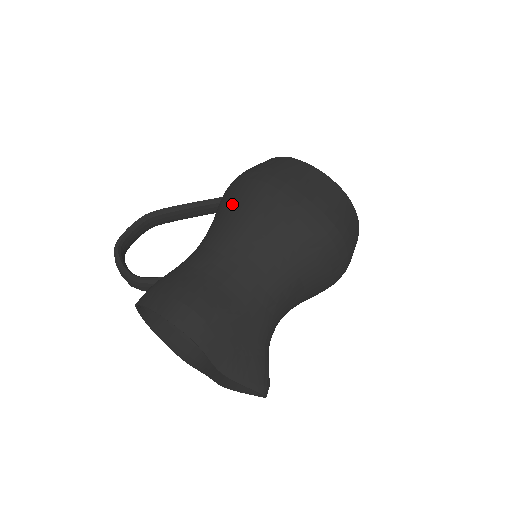
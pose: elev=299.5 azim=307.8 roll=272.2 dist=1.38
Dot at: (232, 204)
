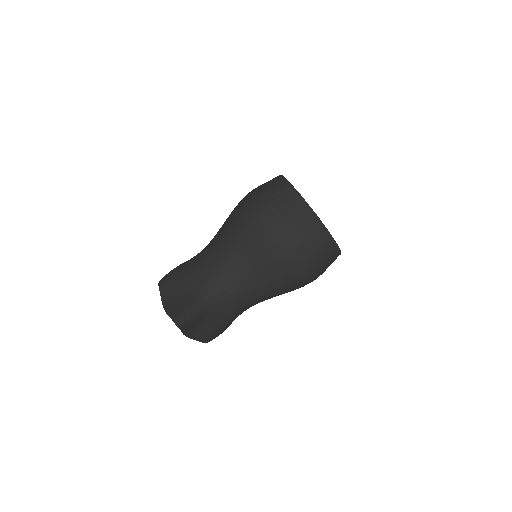
Dot at: occluded
